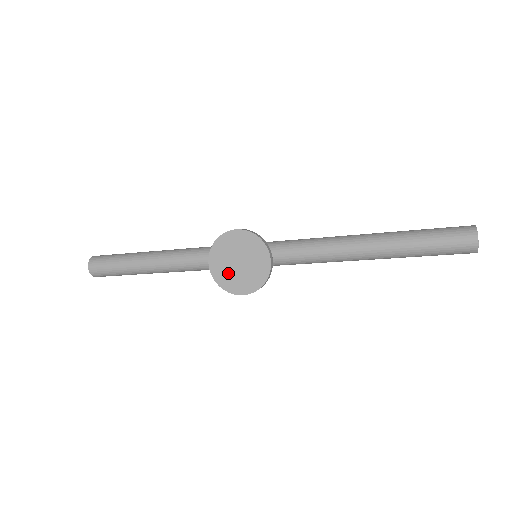
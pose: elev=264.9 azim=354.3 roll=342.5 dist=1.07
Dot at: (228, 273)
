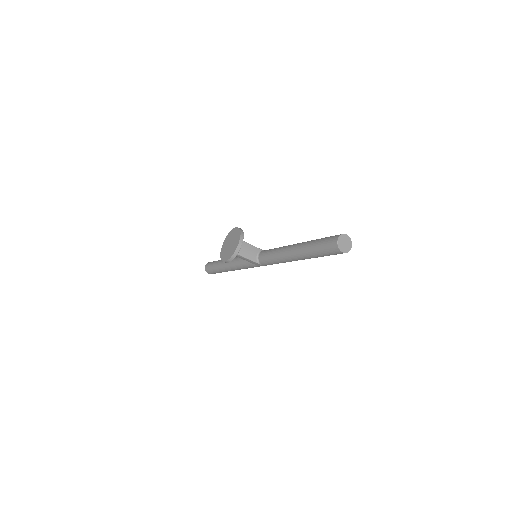
Dot at: (225, 250)
